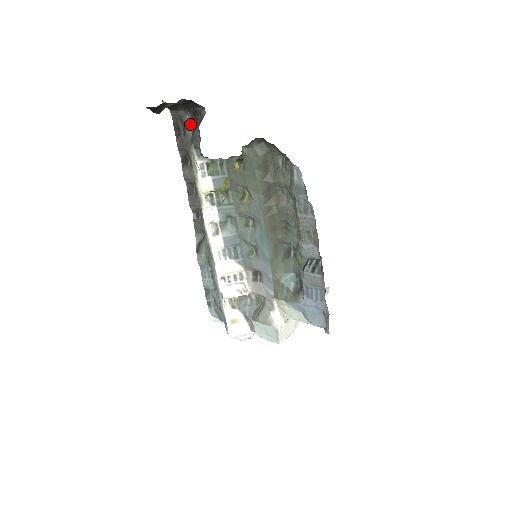
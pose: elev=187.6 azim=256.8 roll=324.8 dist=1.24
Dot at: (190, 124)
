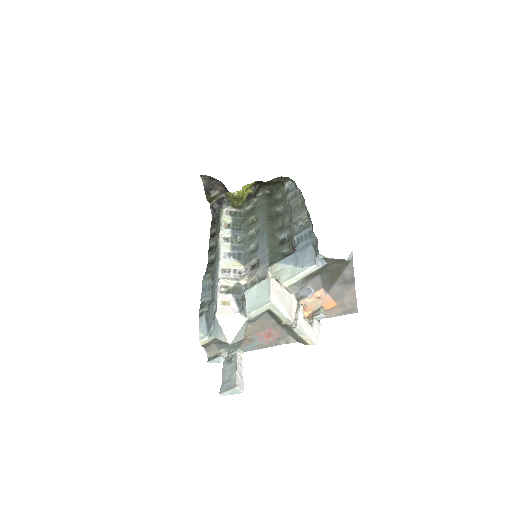
Dot at: occluded
